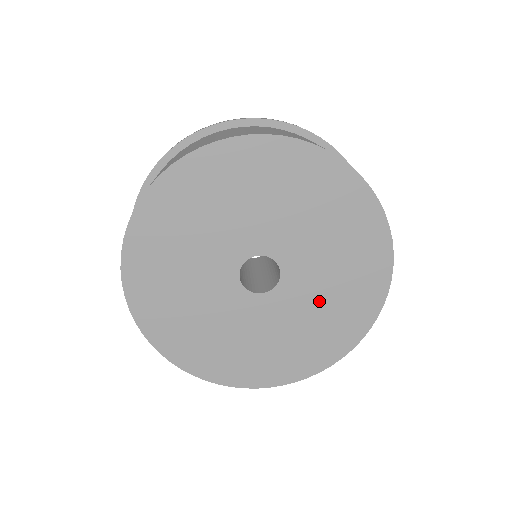
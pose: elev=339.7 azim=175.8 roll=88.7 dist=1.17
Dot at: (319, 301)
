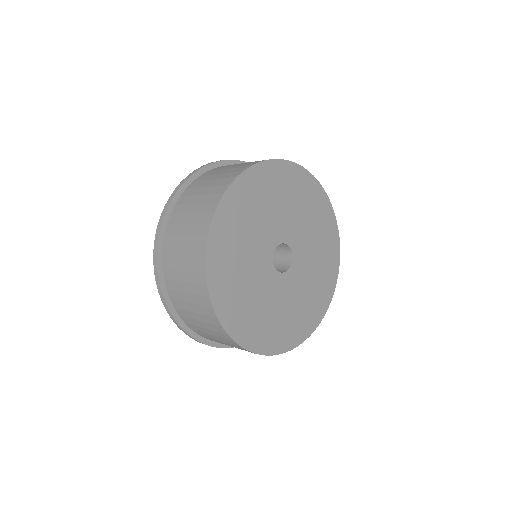
Dot at: (301, 295)
